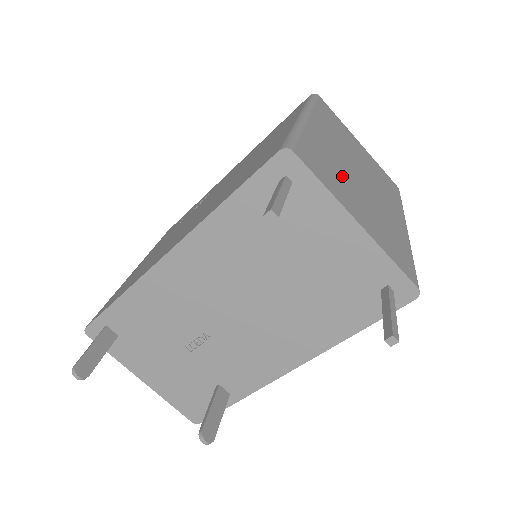
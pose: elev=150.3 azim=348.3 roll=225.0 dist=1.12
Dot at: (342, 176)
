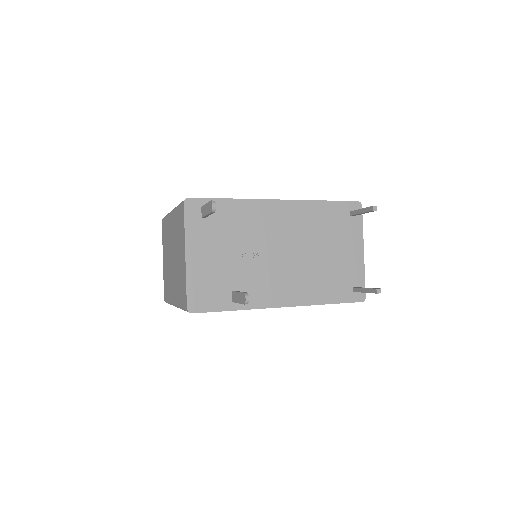
Dot at: occluded
